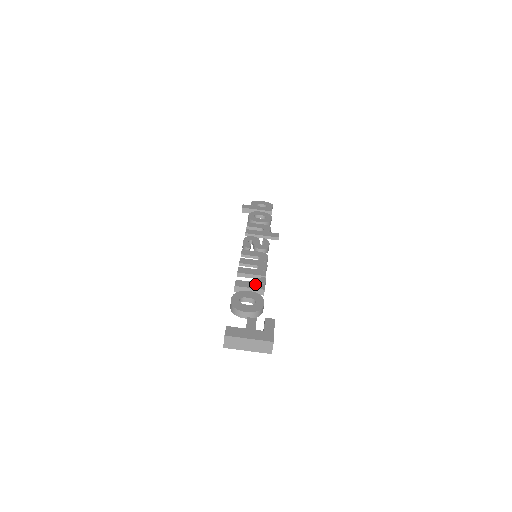
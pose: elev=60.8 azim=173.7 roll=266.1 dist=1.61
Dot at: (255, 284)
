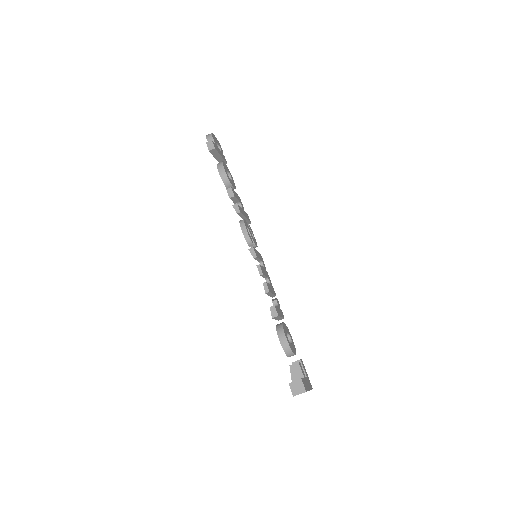
Dot at: (280, 311)
